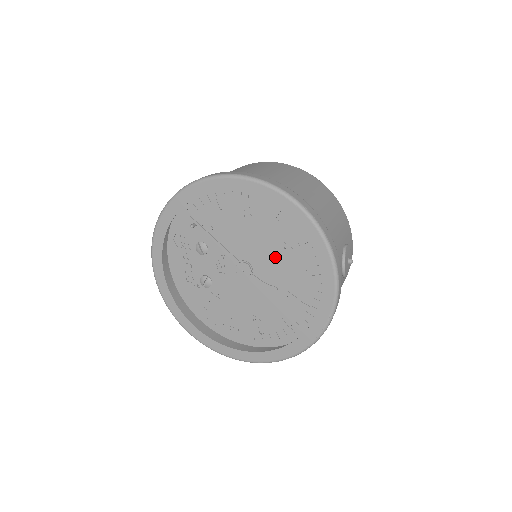
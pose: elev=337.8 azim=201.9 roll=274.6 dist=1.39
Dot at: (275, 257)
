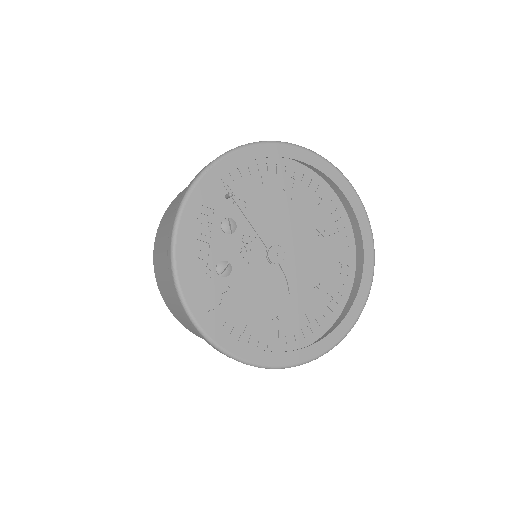
Dot at: (305, 245)
